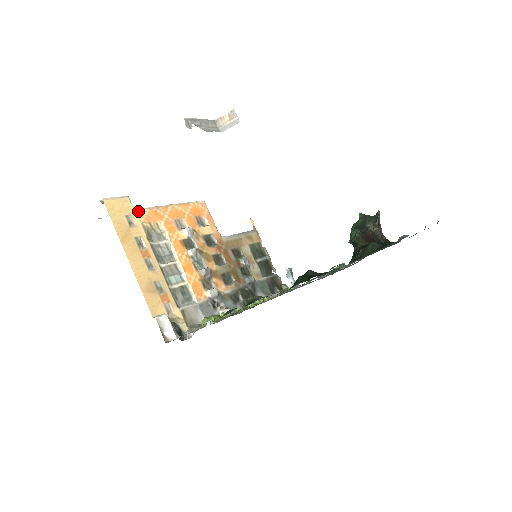
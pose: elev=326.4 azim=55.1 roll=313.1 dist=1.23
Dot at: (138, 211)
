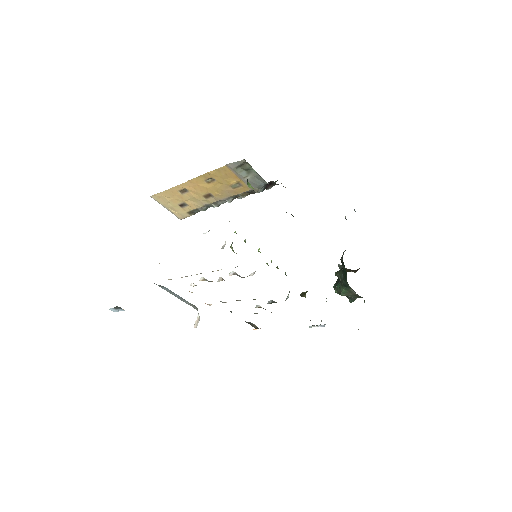
Dot at: occluded
